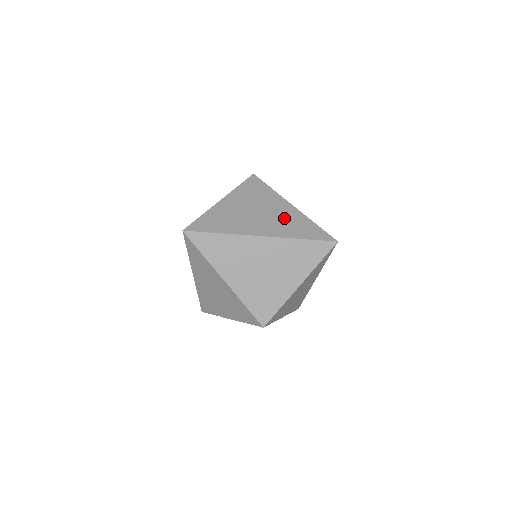
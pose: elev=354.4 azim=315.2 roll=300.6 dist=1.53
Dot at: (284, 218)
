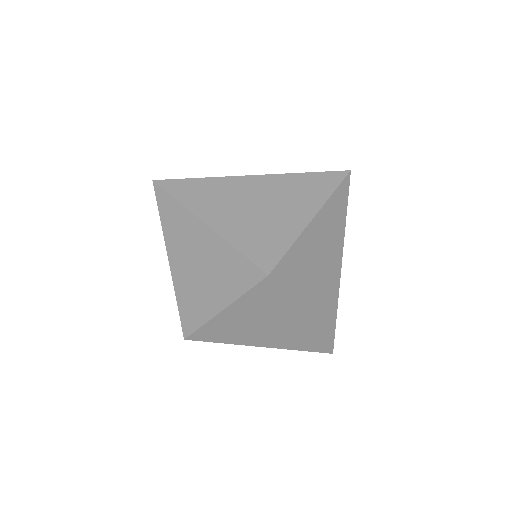
Dot at: occluded
